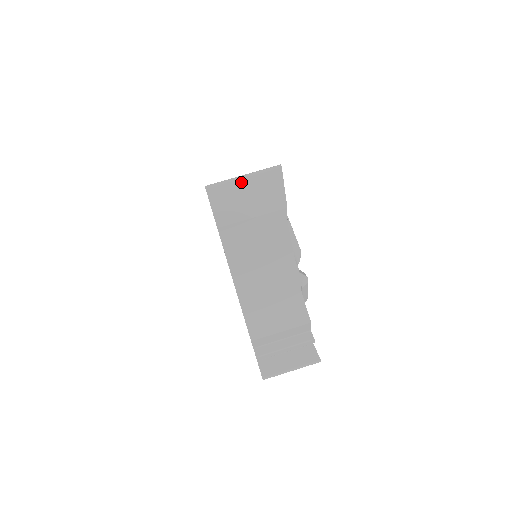
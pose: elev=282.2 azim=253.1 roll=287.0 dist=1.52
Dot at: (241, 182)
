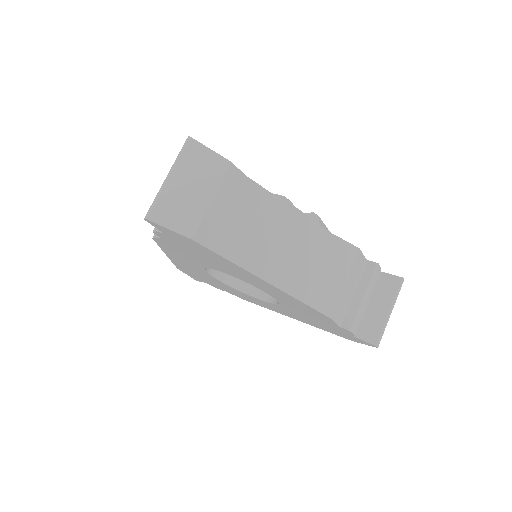
Dot at: (170, 183)
